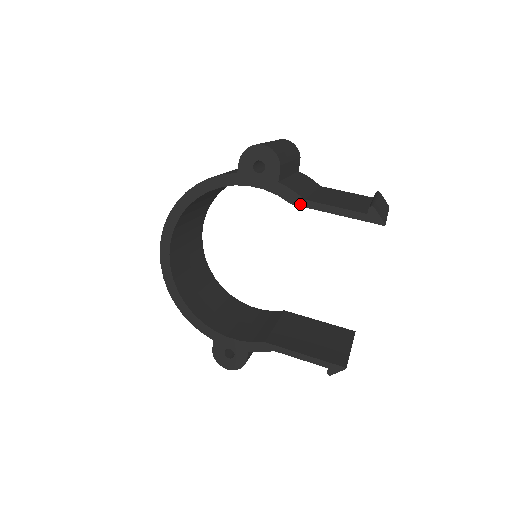
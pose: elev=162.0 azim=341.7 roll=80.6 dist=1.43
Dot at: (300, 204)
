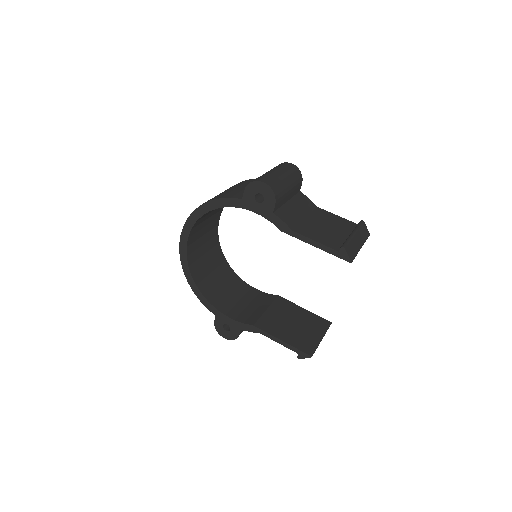
Dot at: (288, 233)
